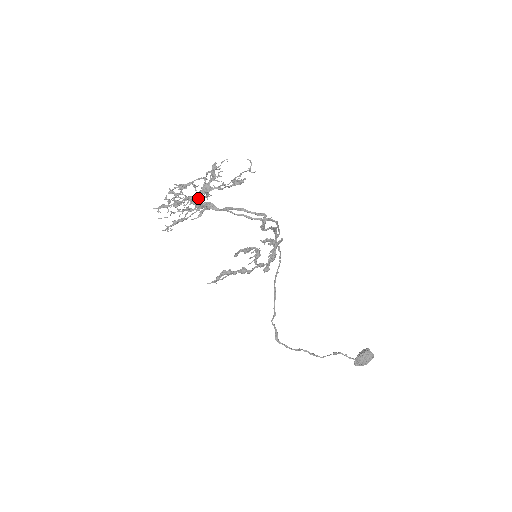
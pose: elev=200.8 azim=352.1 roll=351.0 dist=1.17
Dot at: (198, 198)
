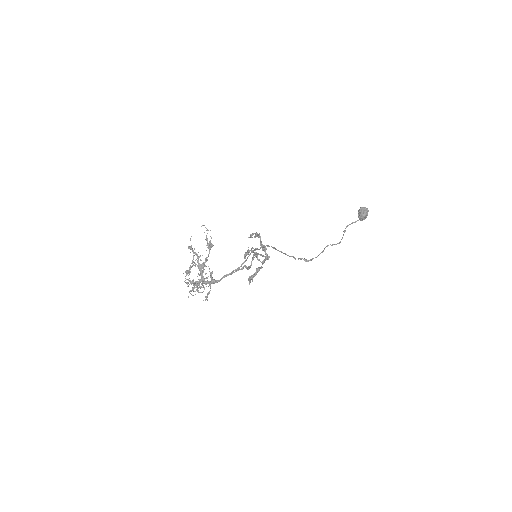
Dot at: (203, 277)
